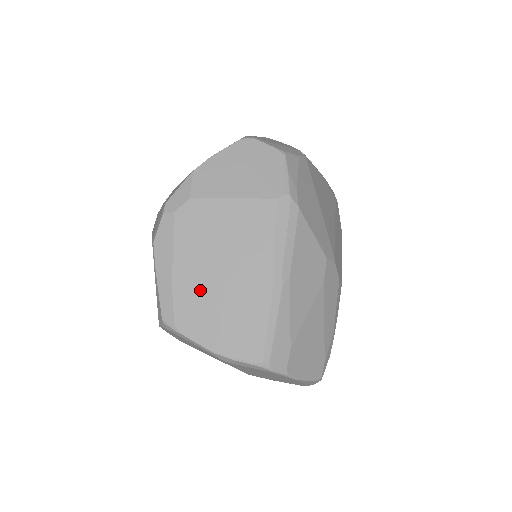
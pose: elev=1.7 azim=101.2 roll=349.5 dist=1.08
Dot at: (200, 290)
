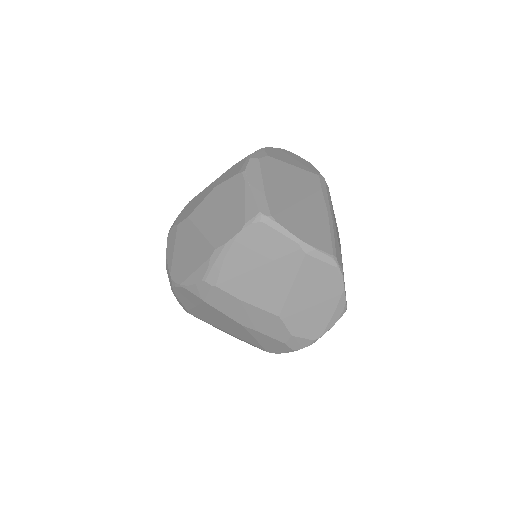
Dot at: (284, 202)
